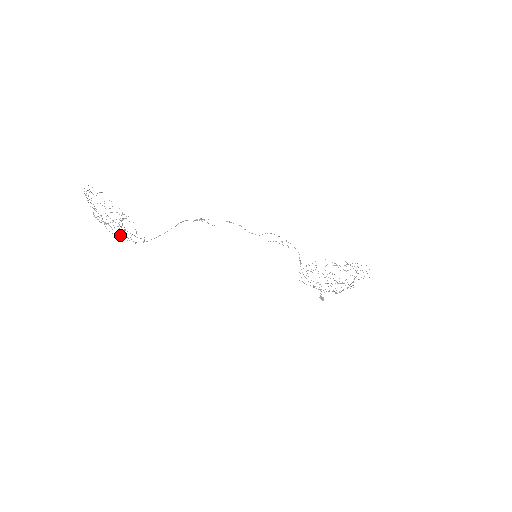
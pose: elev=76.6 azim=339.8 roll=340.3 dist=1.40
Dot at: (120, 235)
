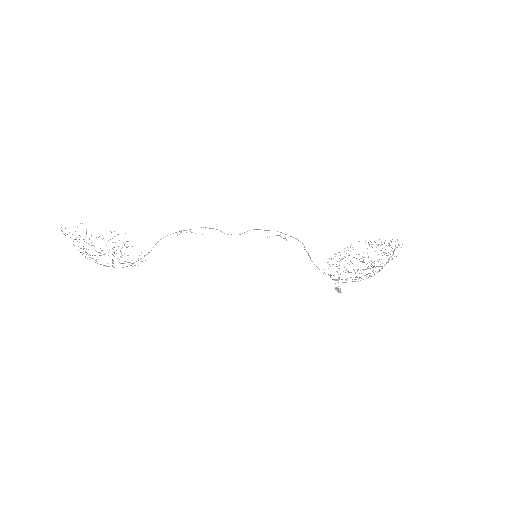
Dot at: occluded
